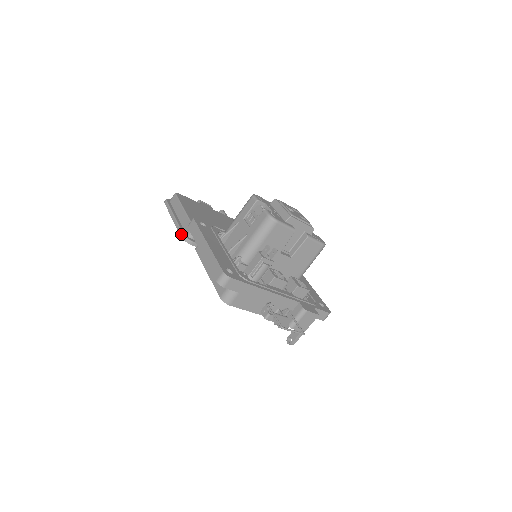
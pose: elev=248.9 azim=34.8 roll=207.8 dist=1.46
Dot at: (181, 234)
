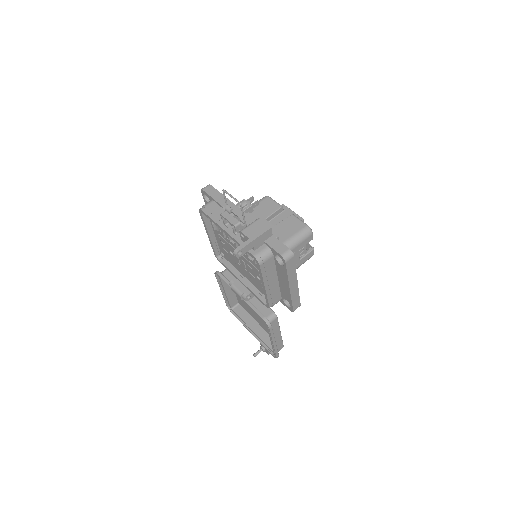
Dot at: occluded
